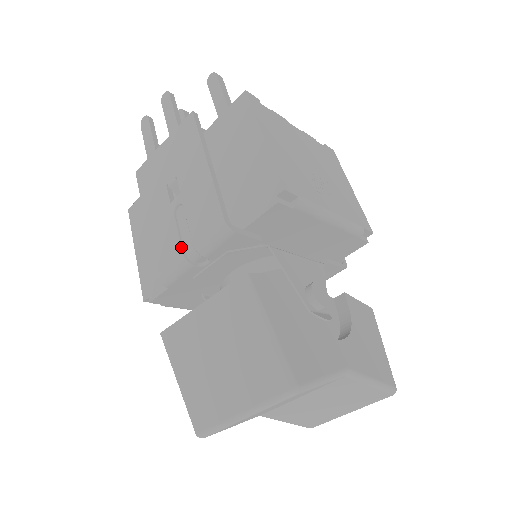
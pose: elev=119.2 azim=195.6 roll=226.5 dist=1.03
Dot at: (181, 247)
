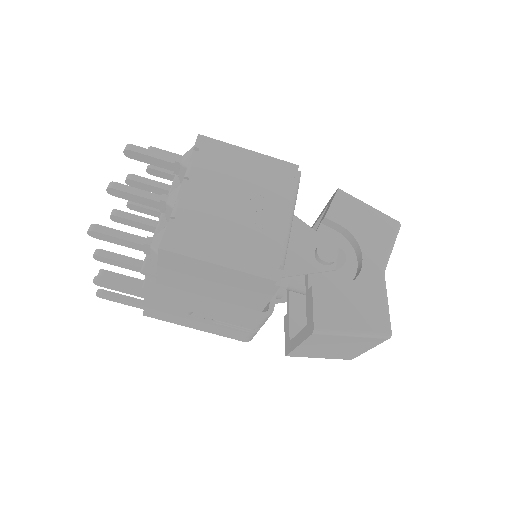
Dot at: (246, 331)
